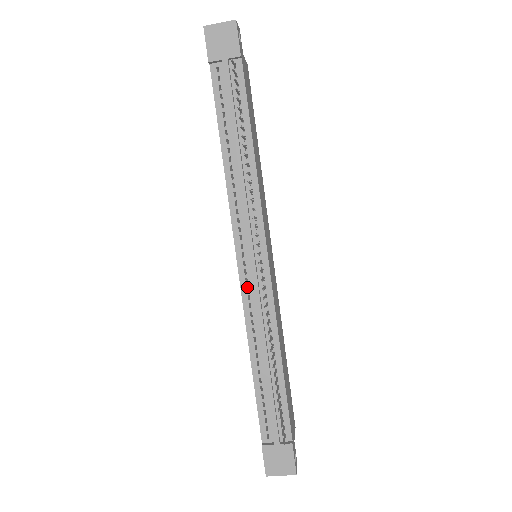
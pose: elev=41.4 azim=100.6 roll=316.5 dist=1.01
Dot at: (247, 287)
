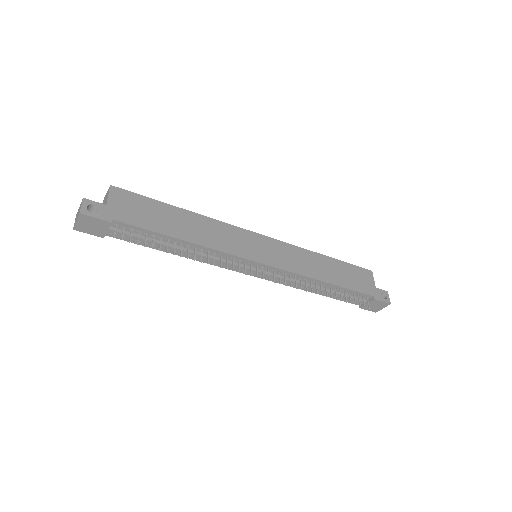
Dot at: occluded
